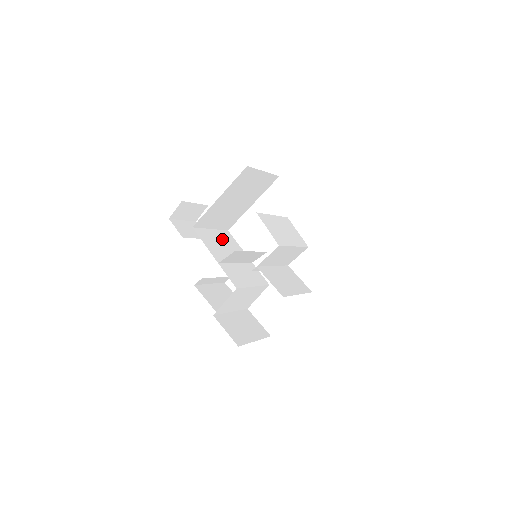
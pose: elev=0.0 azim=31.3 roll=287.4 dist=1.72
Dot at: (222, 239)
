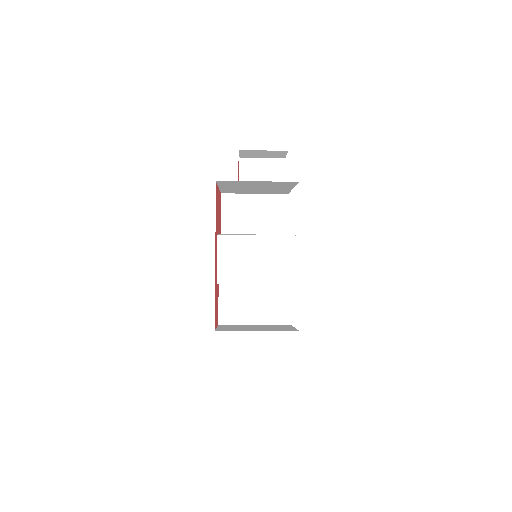
Dot at: (261, 209)
